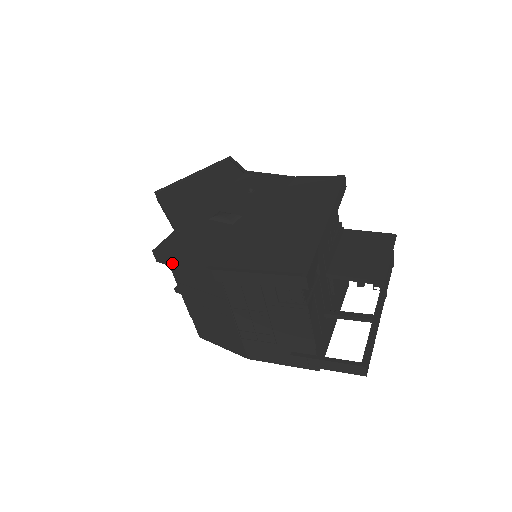
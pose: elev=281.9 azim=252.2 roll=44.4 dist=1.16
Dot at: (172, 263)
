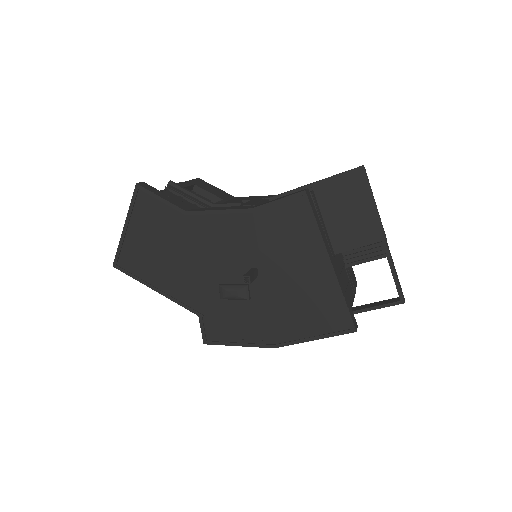
Dot at: occluded
